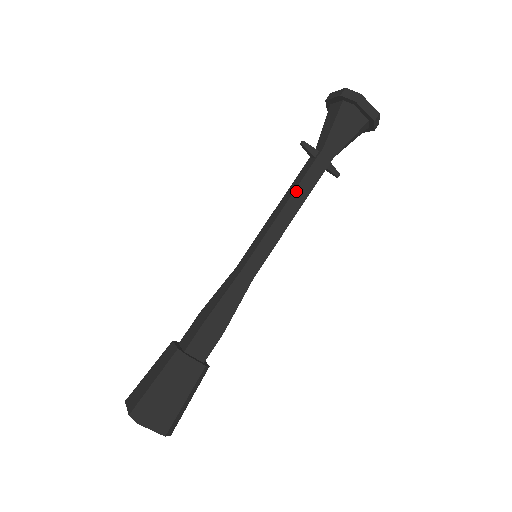
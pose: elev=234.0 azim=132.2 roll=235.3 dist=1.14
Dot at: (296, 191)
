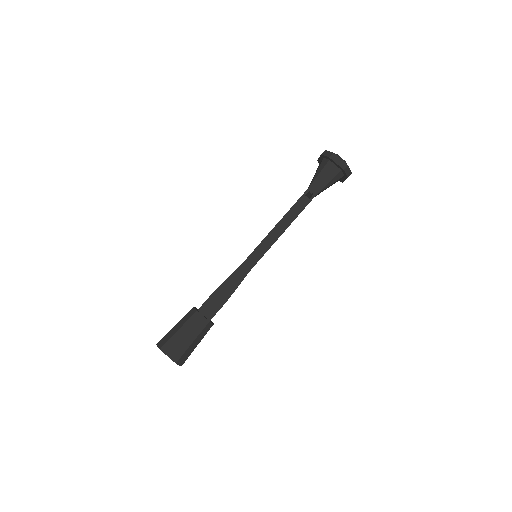
Dot at: occluded
